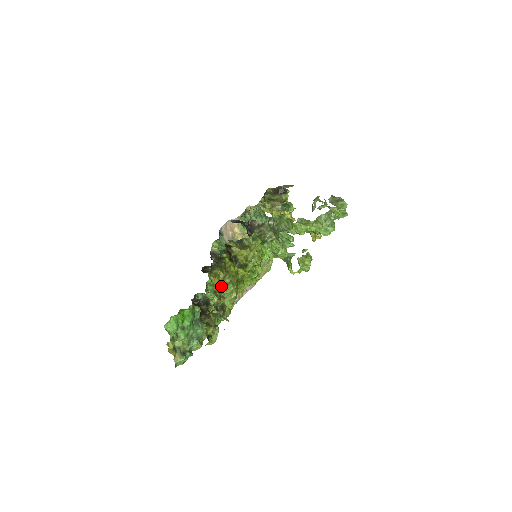
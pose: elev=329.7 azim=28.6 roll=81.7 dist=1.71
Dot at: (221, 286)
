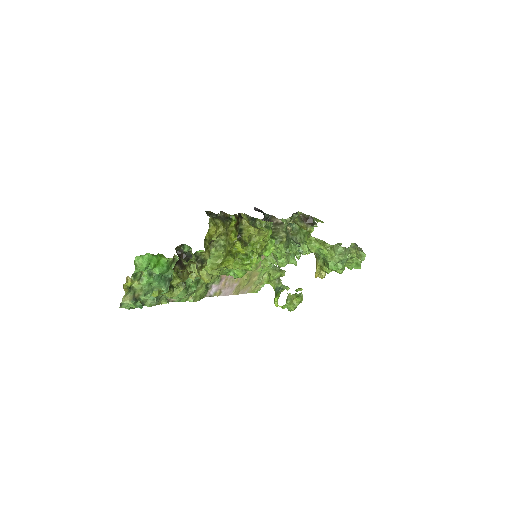
Dot at: (213, 243)
